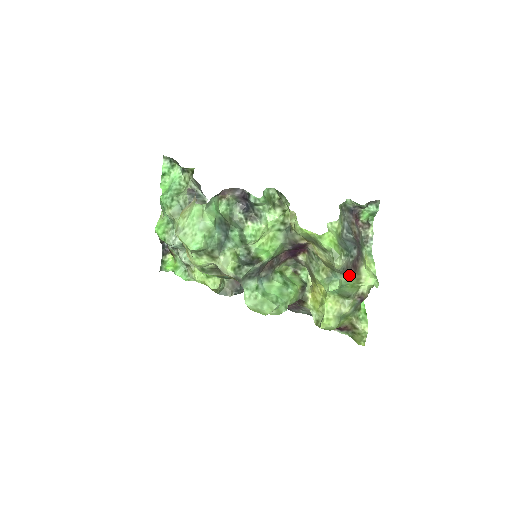
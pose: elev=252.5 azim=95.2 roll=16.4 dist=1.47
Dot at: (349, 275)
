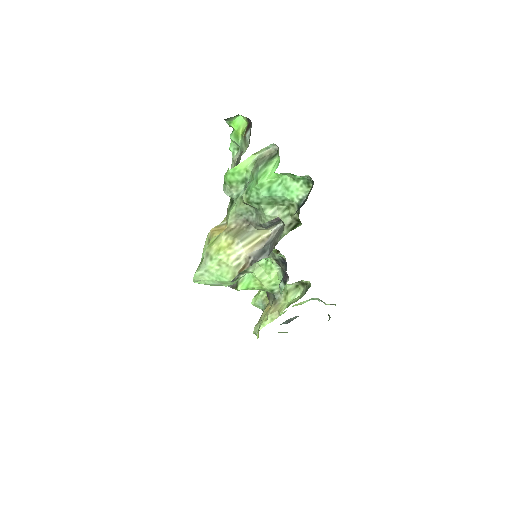
Dot at: occluded
